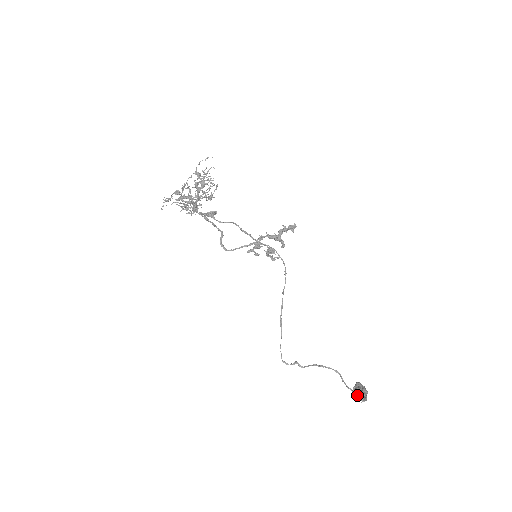
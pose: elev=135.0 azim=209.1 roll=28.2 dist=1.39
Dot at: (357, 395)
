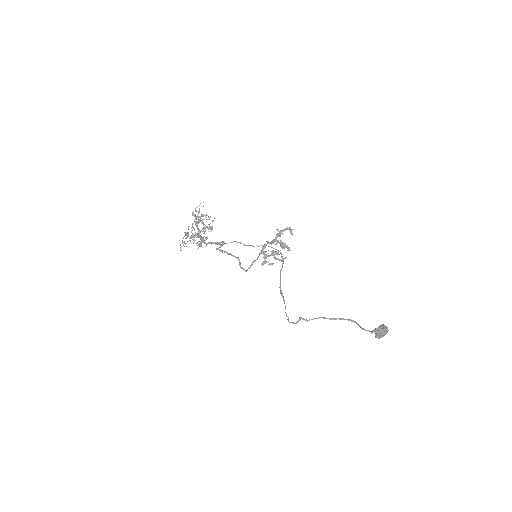
Dot at: (372, 331)
